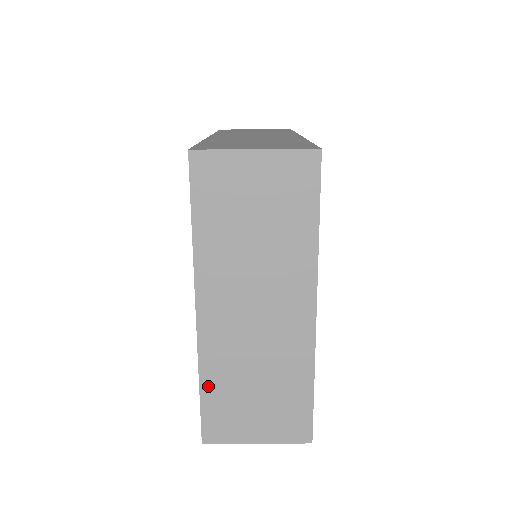
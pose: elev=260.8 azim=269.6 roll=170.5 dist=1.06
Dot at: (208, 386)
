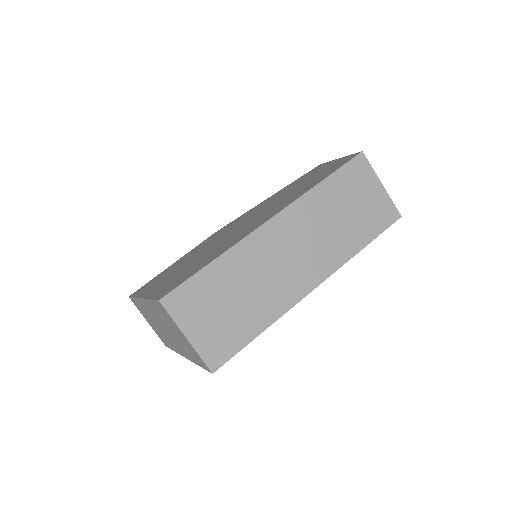
Dot at: (137, 302)
